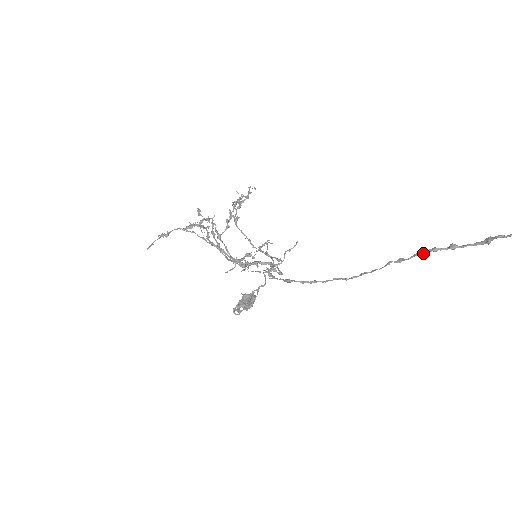
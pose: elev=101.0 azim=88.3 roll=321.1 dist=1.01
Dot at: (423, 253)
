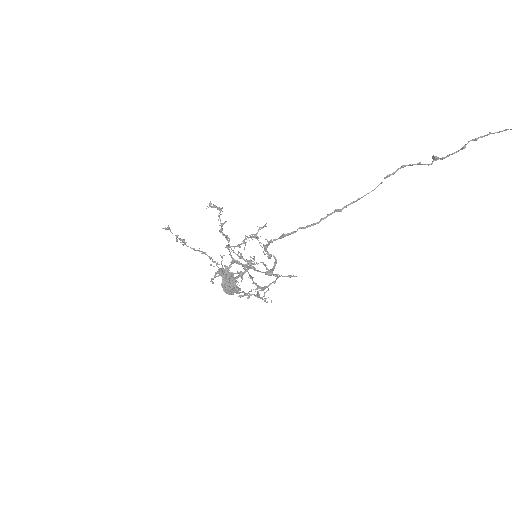
Dot at: (409, 164)
